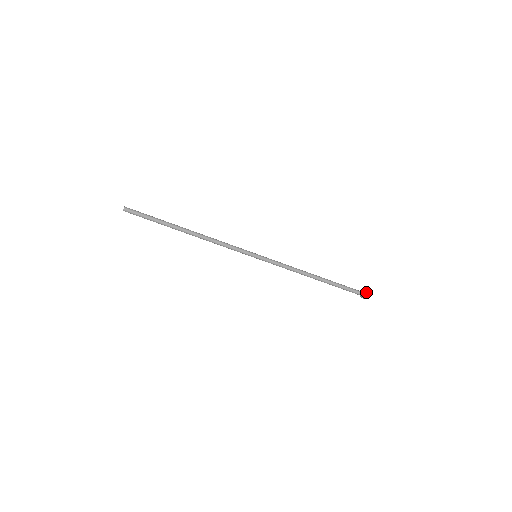
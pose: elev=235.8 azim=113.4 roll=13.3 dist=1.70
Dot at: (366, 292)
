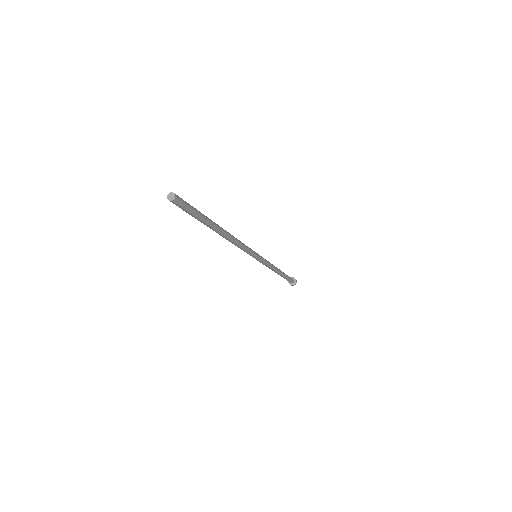
Dot at: occluded
